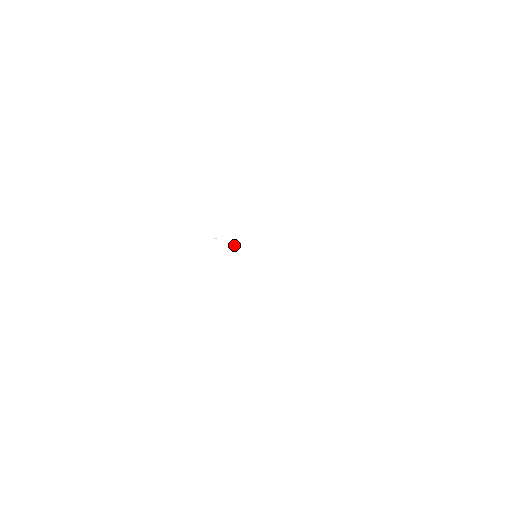
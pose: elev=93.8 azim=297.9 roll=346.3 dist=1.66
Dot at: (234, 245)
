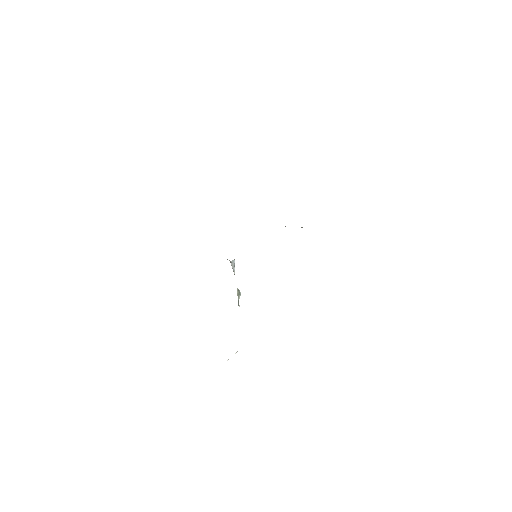
Dot at: (233, 269)
